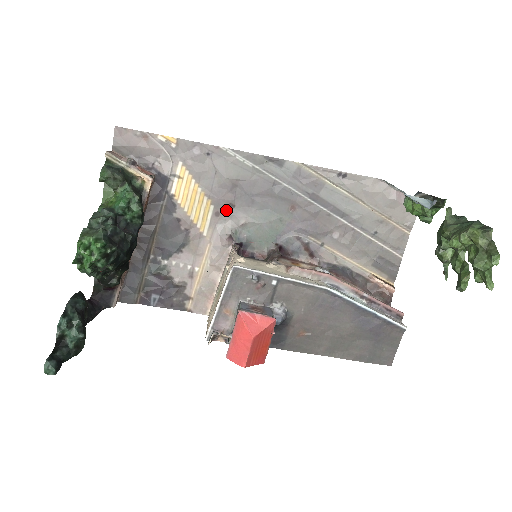
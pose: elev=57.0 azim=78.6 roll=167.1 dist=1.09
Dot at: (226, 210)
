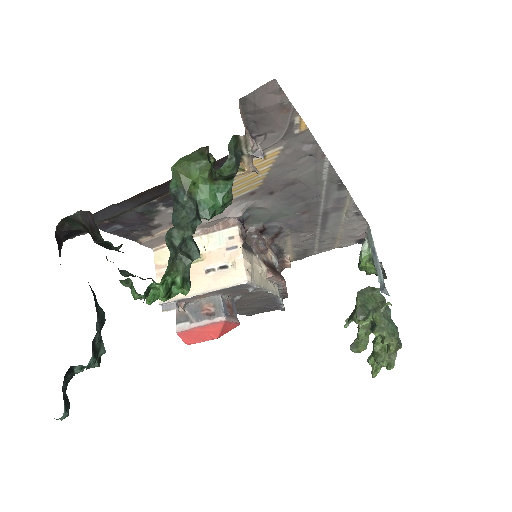
Dot at: (263, 194)
